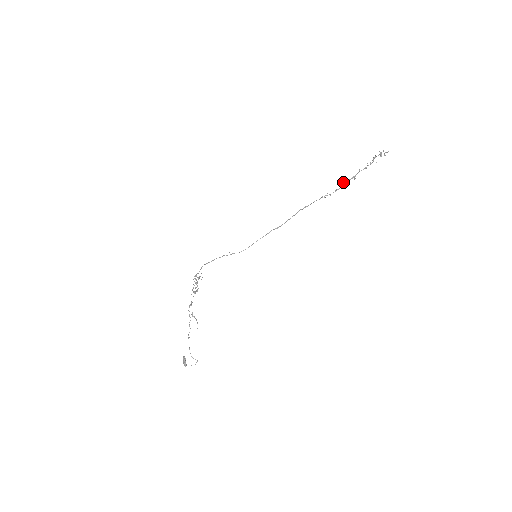
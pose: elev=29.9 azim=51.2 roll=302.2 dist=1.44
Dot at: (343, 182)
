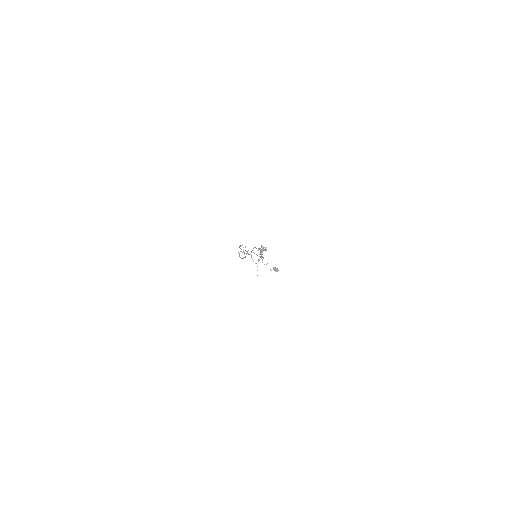
Dot at: occluded
